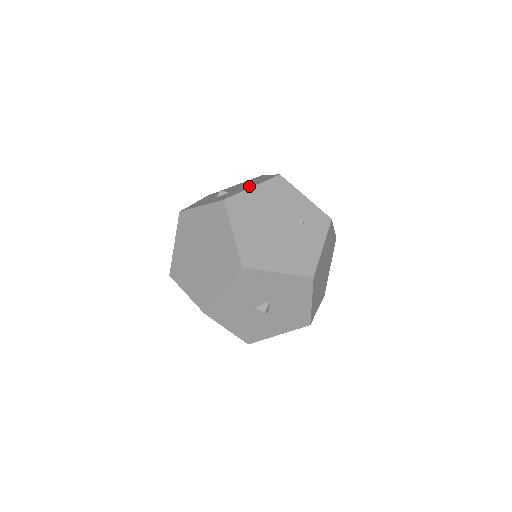
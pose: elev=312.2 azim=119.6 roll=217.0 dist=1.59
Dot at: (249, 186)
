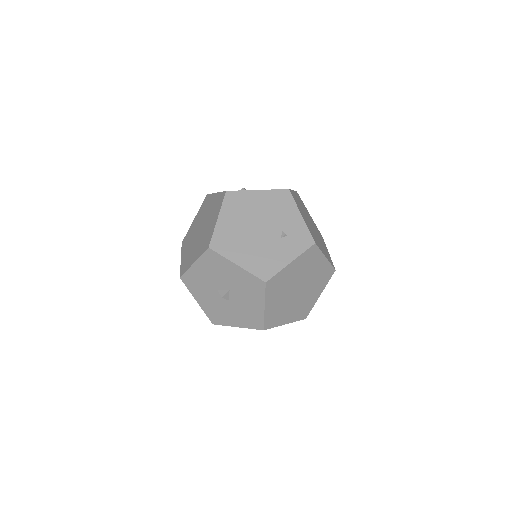
Dot at: occluded
